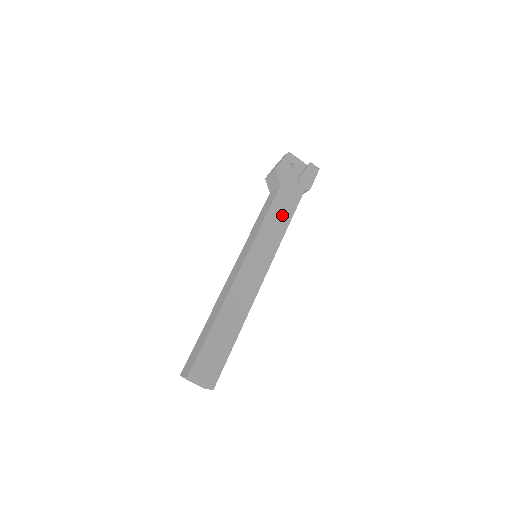
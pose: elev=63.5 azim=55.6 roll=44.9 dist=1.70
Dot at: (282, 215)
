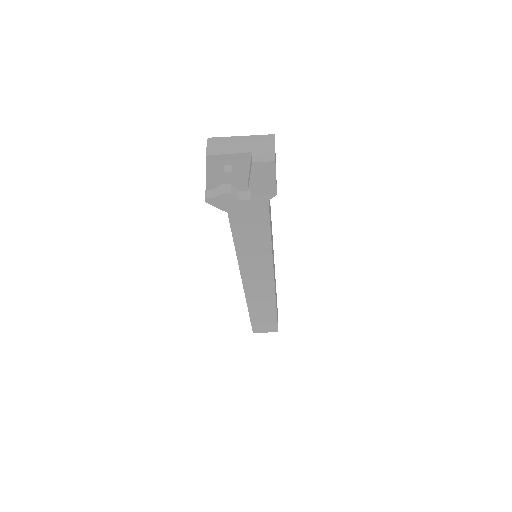
Dot at: (255, 237)
